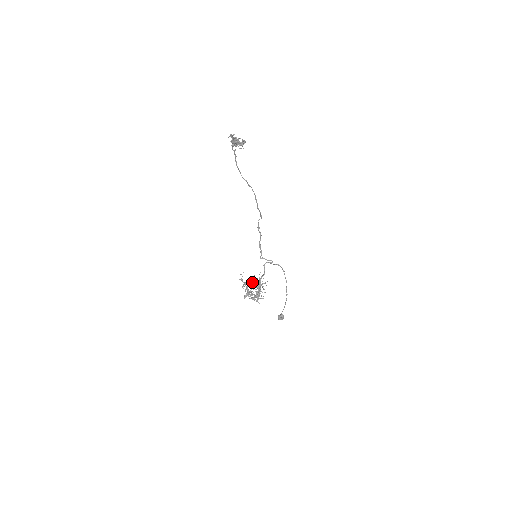
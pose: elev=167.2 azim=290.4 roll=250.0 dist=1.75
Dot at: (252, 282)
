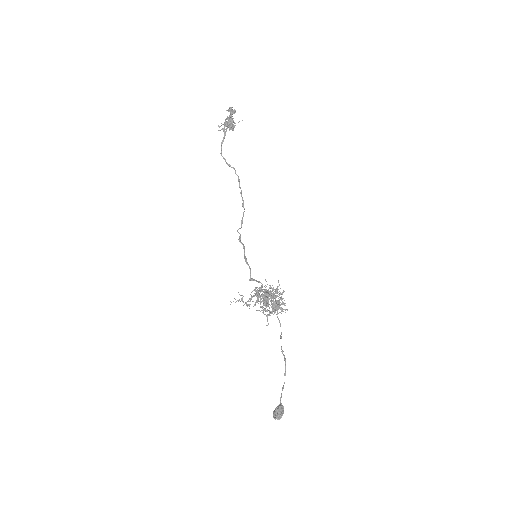
Dot at: occluded
